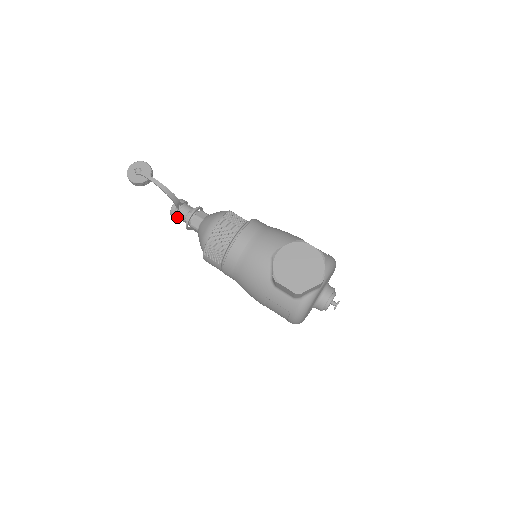
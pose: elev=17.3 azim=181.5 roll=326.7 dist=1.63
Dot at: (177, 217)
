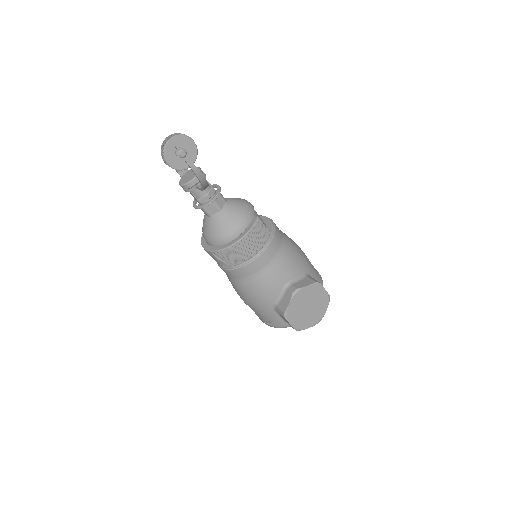
Dot at: (188, 190)
